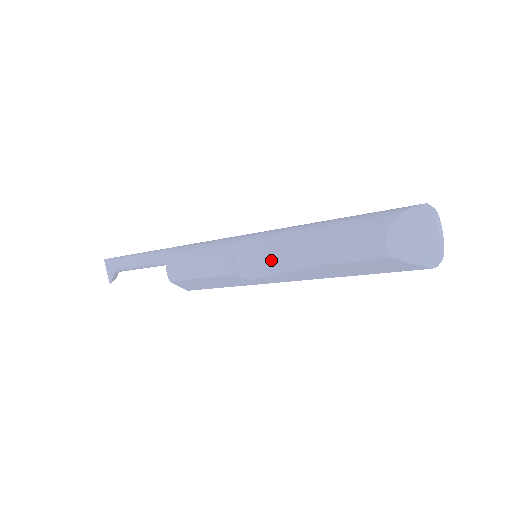
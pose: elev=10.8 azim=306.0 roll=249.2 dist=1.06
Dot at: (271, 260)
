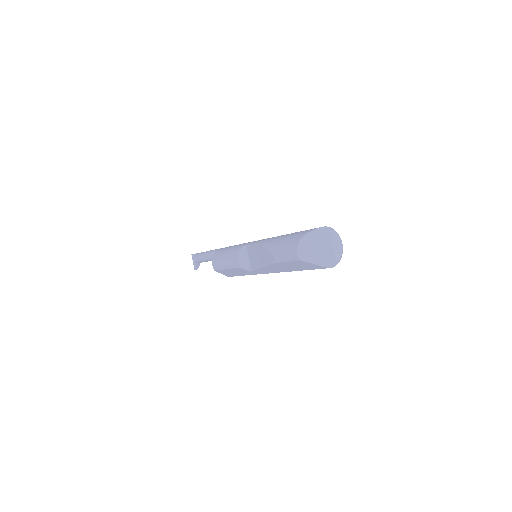
Dot at: (256, 259)
